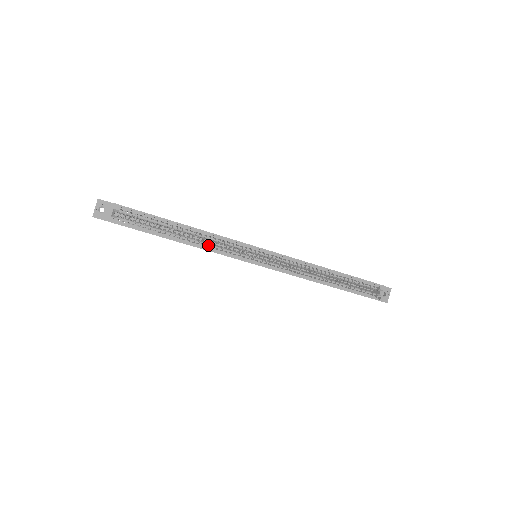
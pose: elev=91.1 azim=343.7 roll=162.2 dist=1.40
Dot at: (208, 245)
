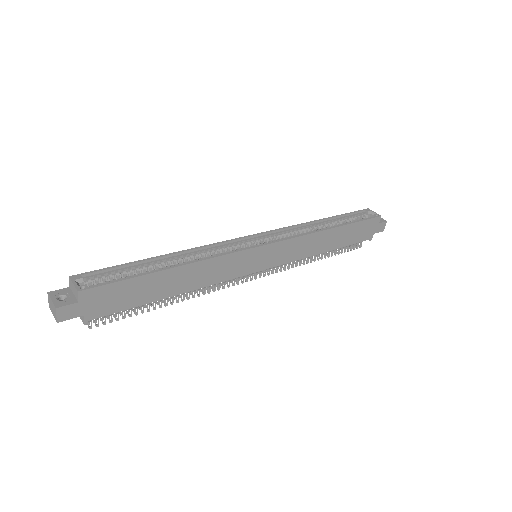
Dot at: occluded
